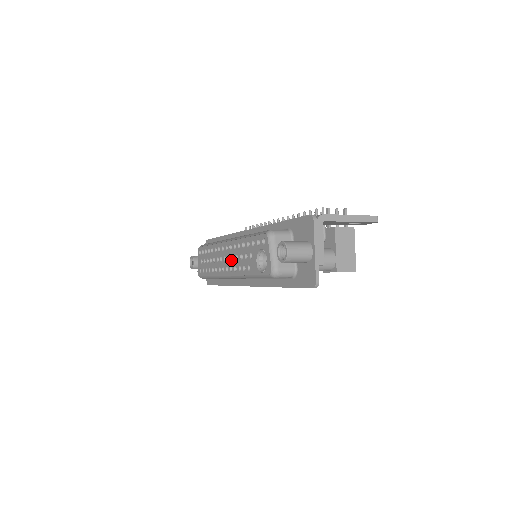
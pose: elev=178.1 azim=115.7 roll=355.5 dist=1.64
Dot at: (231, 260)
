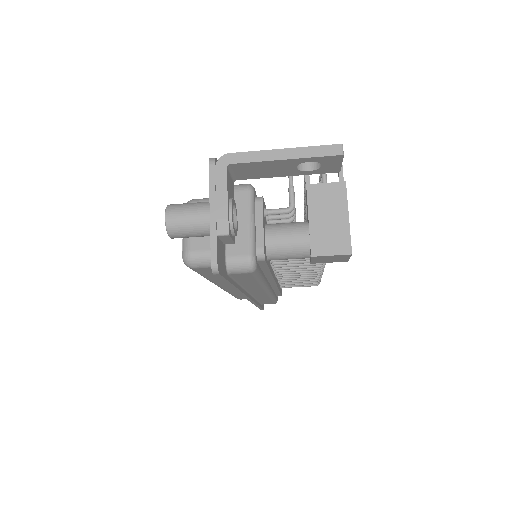
Dot at: occluded
